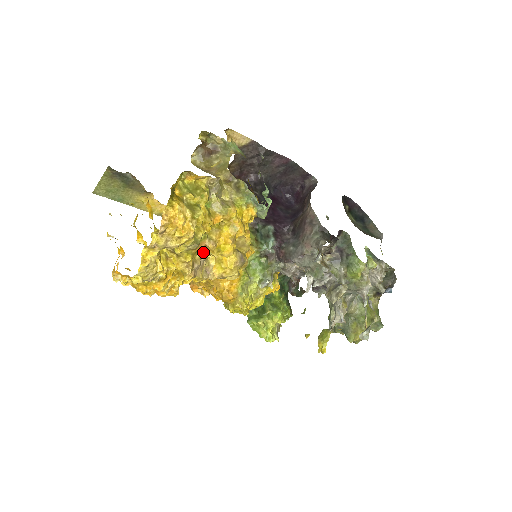
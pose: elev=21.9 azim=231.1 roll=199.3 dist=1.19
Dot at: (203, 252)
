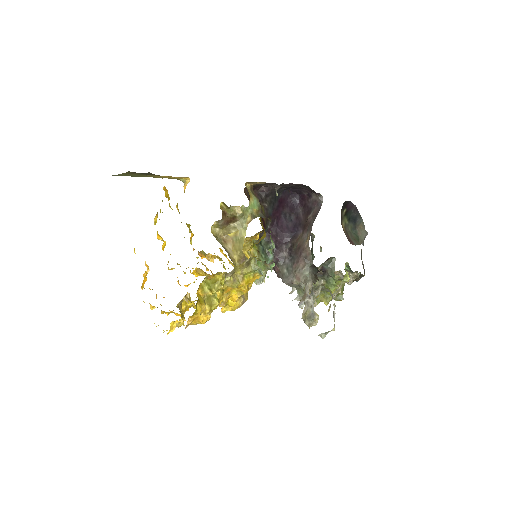
Dot at: occluded
